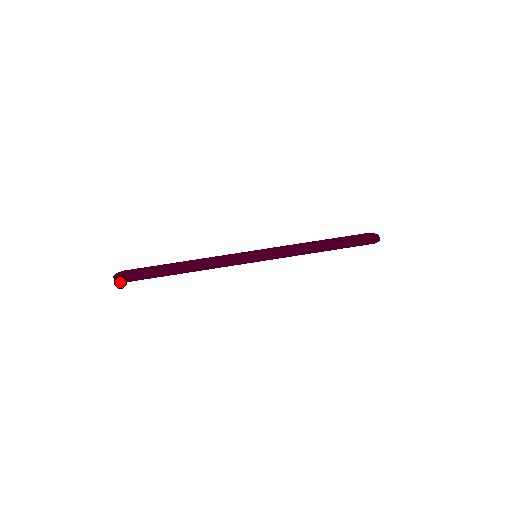
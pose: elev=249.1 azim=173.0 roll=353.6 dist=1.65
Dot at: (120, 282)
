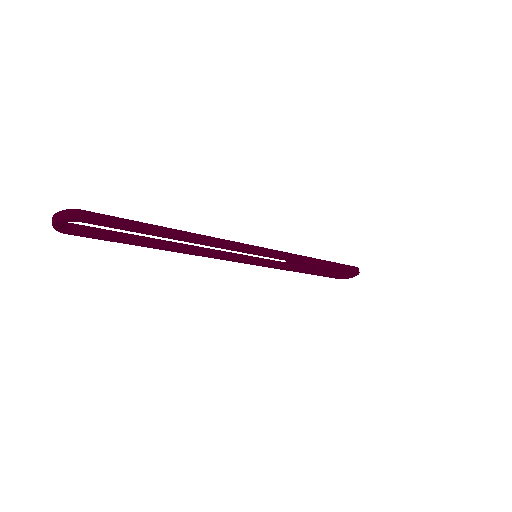
Dot at: (77, 216)
